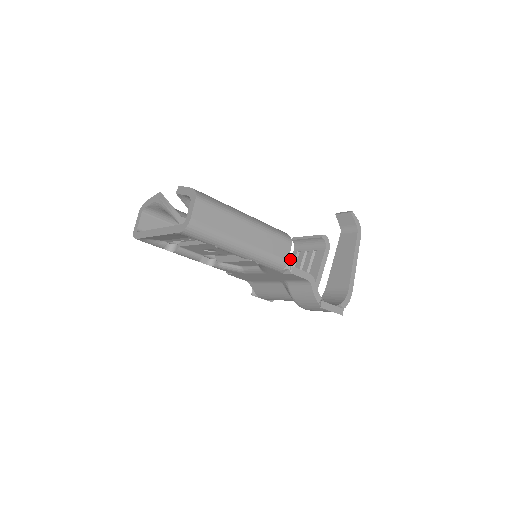
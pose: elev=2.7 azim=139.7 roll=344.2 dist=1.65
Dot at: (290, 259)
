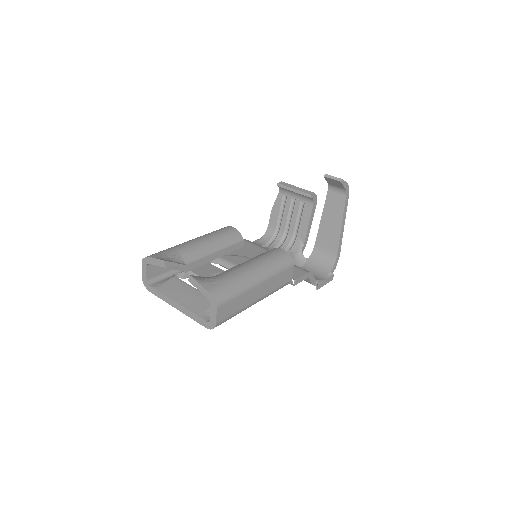
Dot at: (276, 201)
